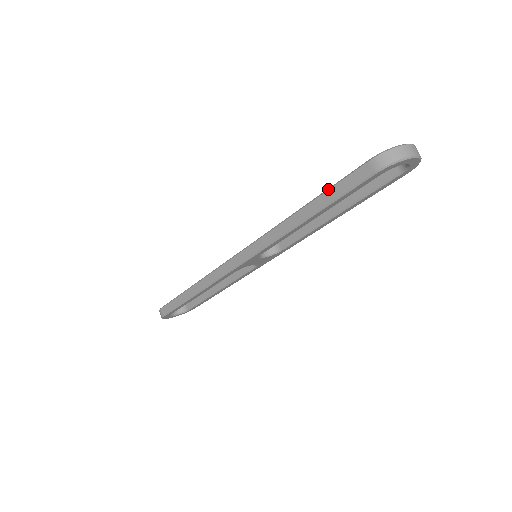
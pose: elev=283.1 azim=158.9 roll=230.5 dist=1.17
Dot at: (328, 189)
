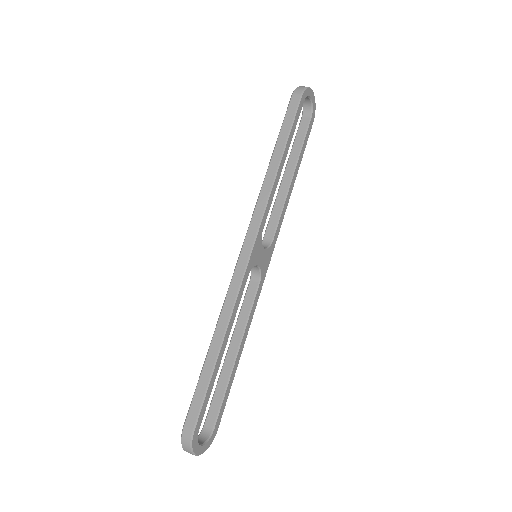
Dot at: (280, 130)
